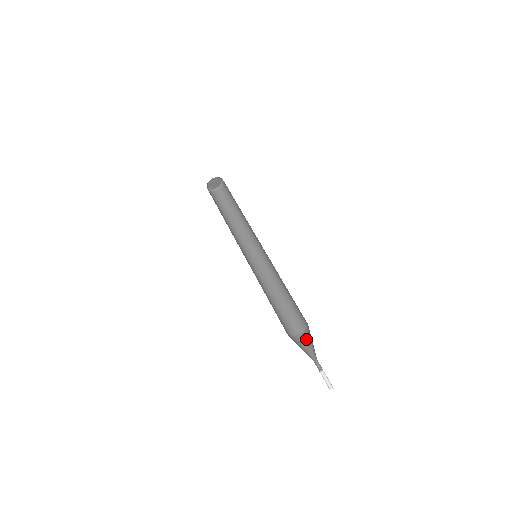
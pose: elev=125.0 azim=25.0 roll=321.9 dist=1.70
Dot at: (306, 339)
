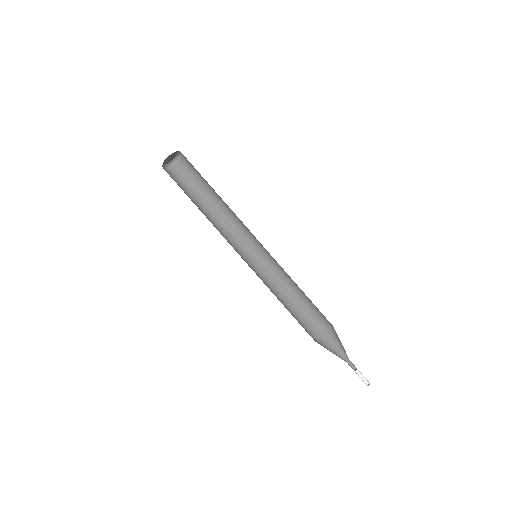
Dot at: (337, 335)
